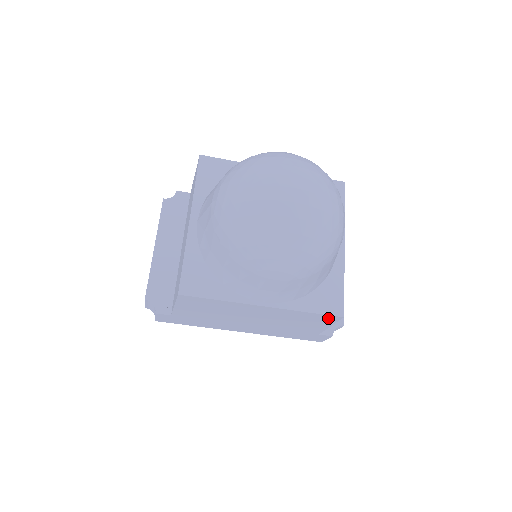
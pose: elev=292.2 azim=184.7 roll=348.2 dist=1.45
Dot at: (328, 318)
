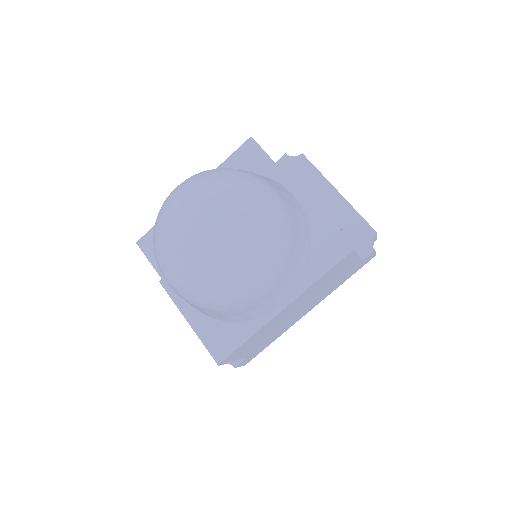
Dot at: (344, 260)
